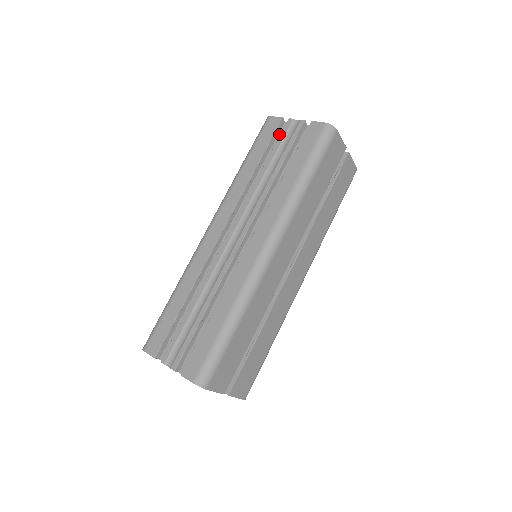
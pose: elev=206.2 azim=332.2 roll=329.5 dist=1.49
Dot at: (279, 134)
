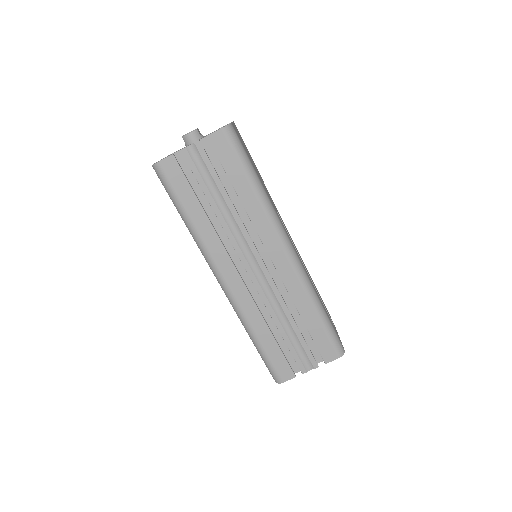
Dot at: (182, 168)
